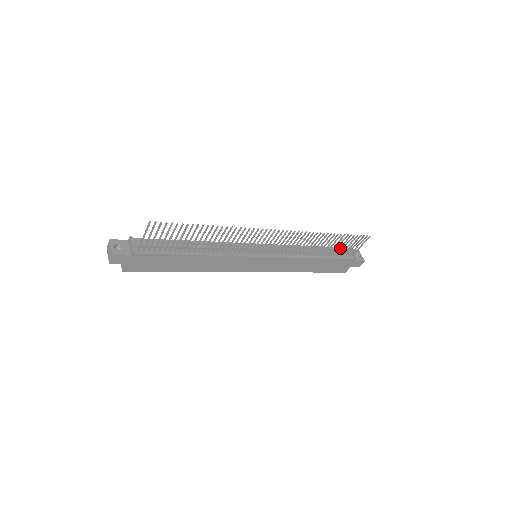
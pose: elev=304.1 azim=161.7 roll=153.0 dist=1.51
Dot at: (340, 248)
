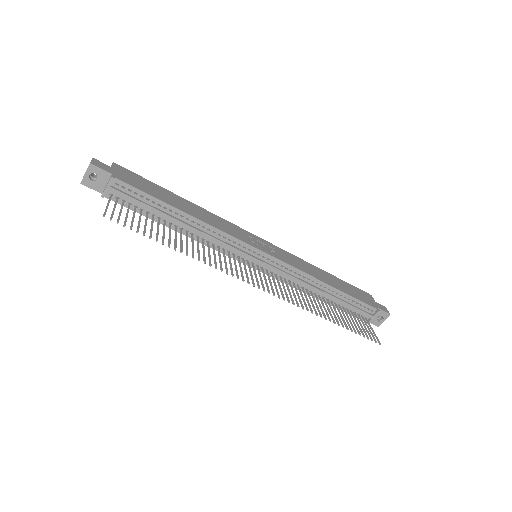
Dot at: (365, 304)
